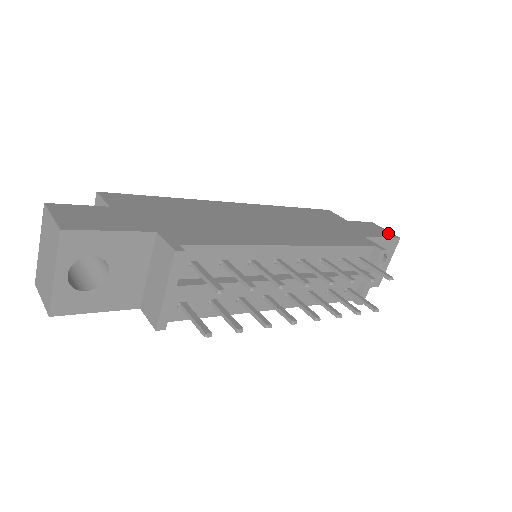
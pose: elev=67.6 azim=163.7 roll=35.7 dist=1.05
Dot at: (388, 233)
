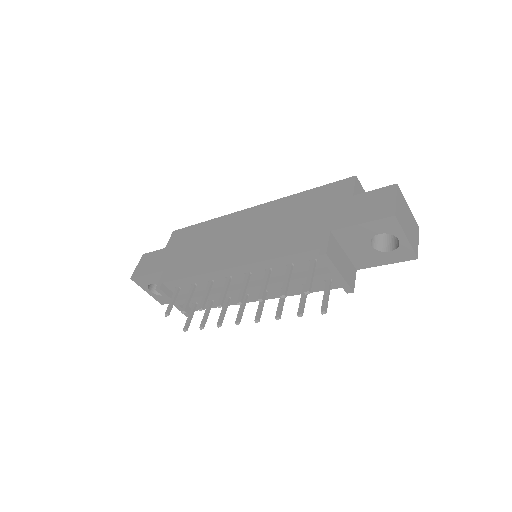
Dot at: (386, 209)
